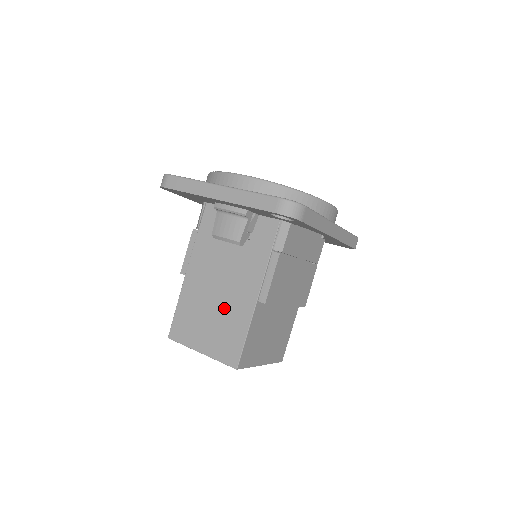
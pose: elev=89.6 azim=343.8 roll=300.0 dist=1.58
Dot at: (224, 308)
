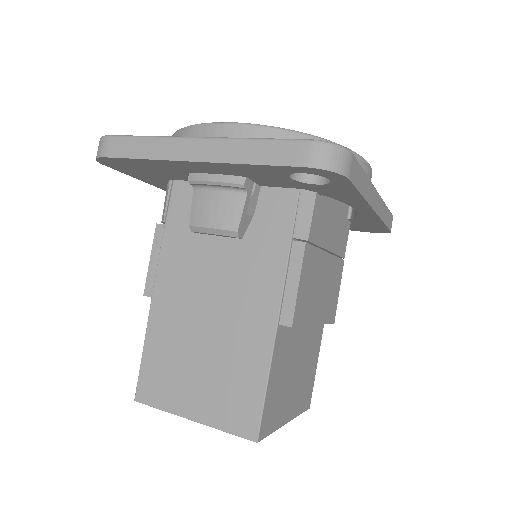
Dot at: (222, 342)
